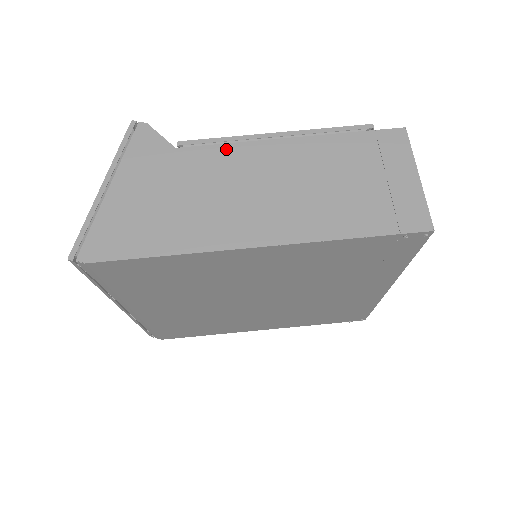
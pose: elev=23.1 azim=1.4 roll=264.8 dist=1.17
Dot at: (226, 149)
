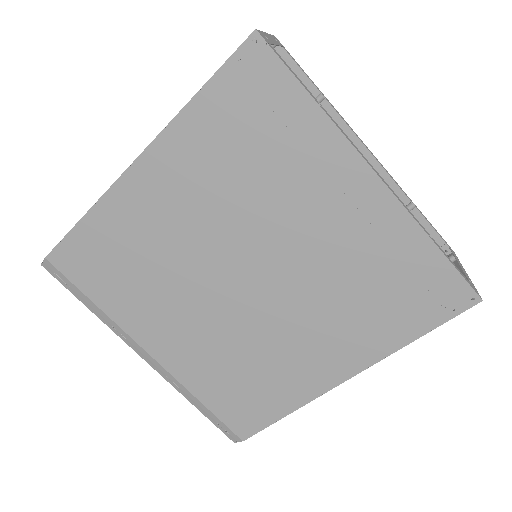
Dot at: occluded
